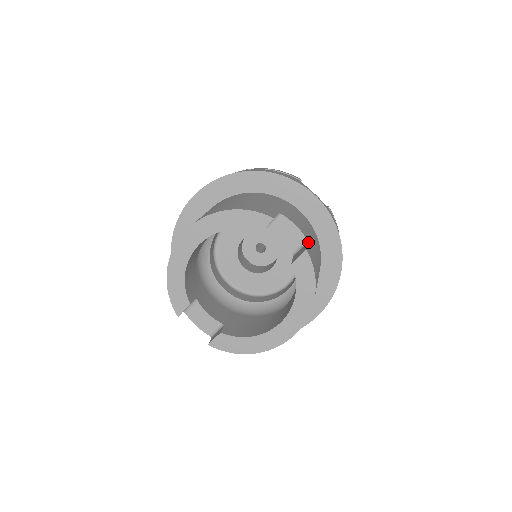
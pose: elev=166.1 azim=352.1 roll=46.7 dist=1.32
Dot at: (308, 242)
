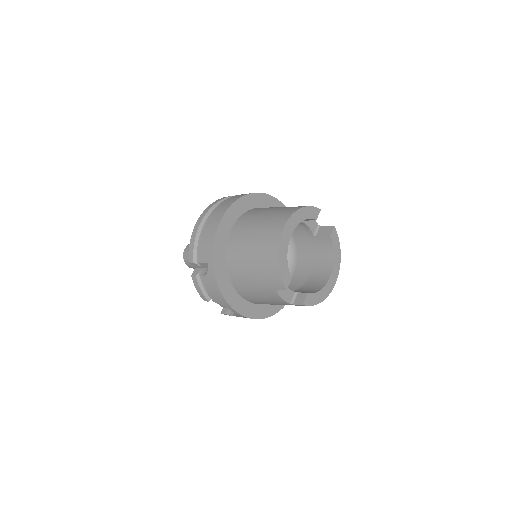
Dot at: (320, 226)
